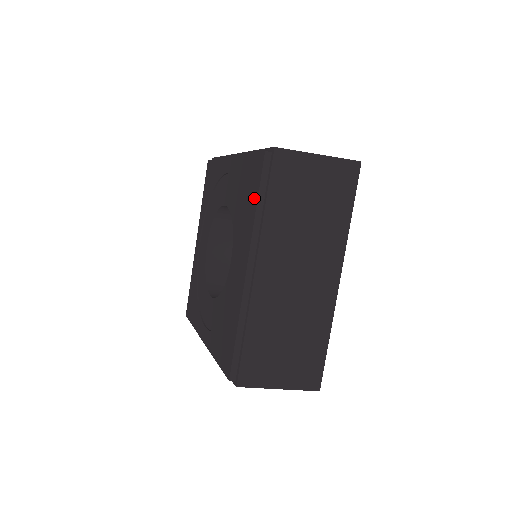
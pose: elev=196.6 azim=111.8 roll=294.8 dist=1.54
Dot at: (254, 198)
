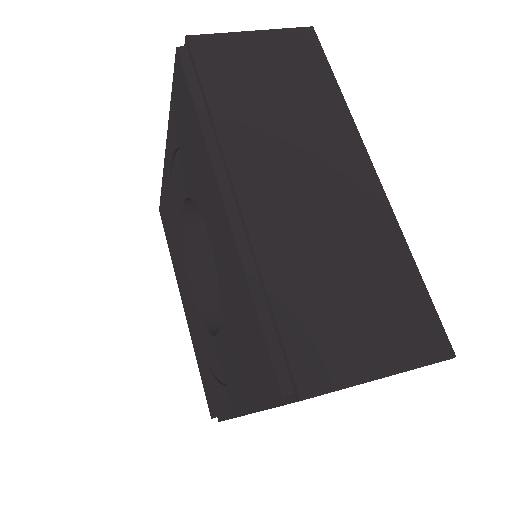
Dot at: (254, 388)
